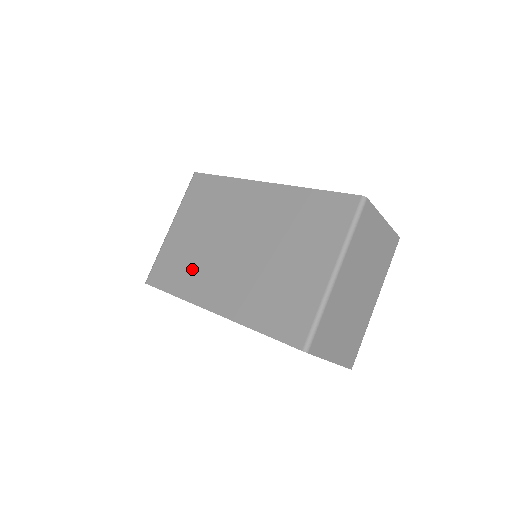
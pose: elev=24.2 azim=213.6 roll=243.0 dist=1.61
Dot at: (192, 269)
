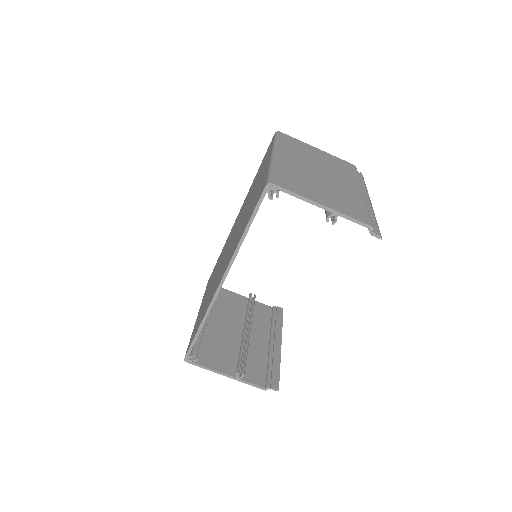
Dot at: (208, 299)
